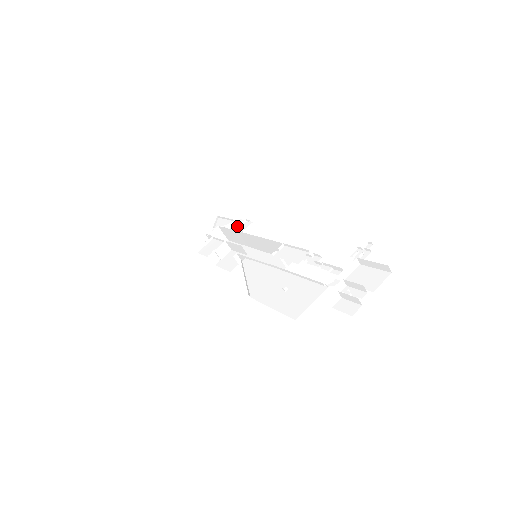
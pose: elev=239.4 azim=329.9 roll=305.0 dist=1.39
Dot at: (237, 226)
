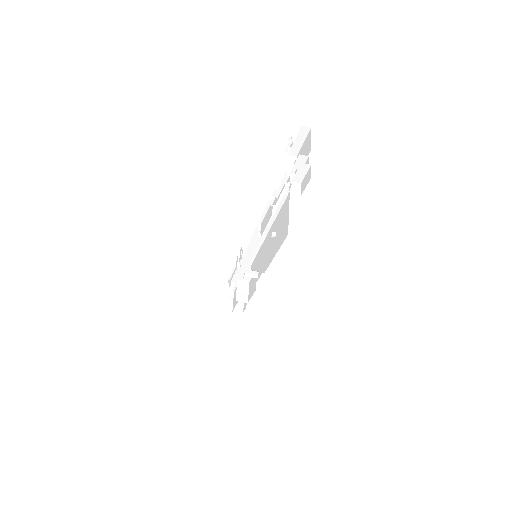
Dot at: (237, 263)
